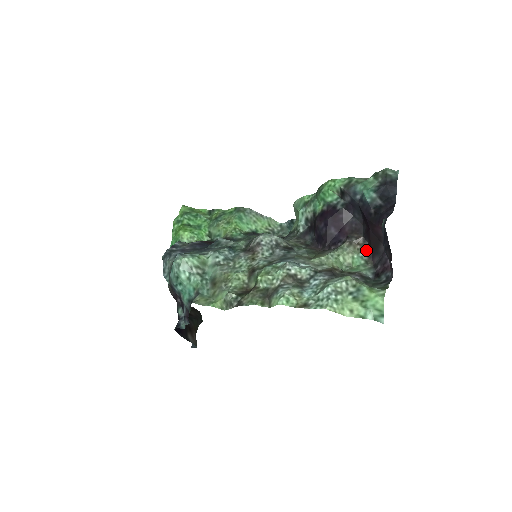
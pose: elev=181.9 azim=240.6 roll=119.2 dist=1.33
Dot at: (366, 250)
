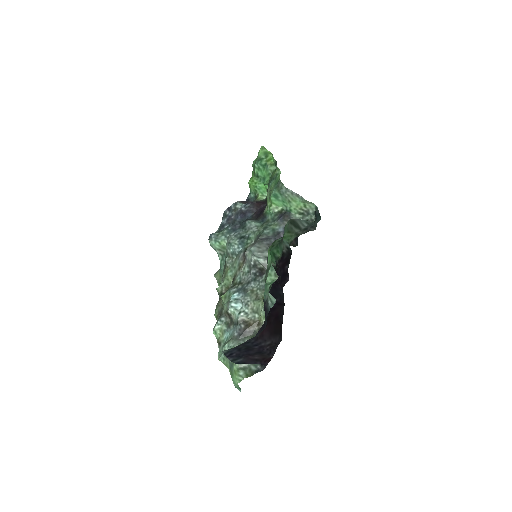
Dot at: occluded
